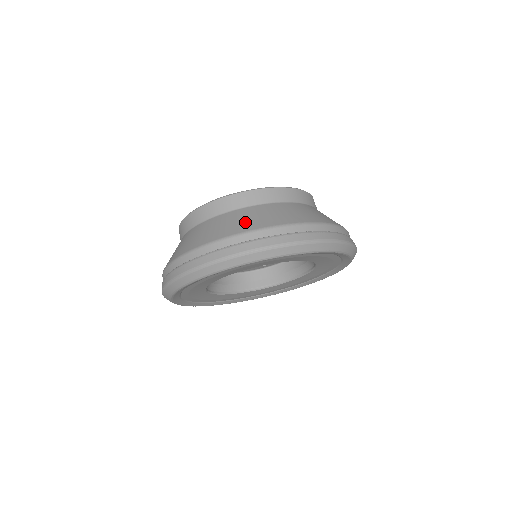
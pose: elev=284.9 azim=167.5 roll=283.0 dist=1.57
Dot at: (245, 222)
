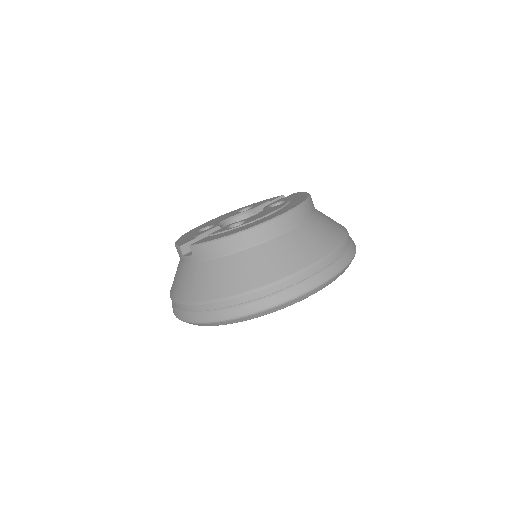
Dot at: (322, 240)
